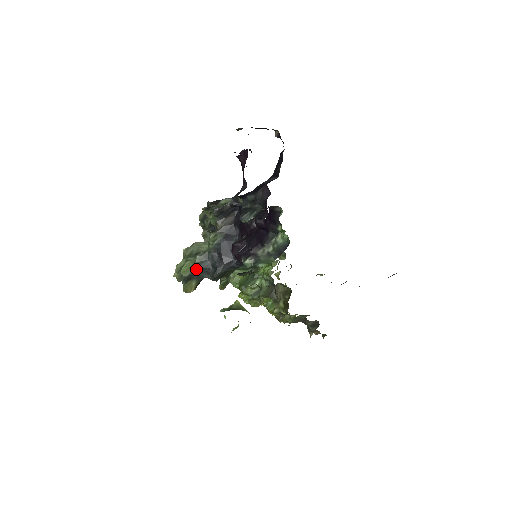
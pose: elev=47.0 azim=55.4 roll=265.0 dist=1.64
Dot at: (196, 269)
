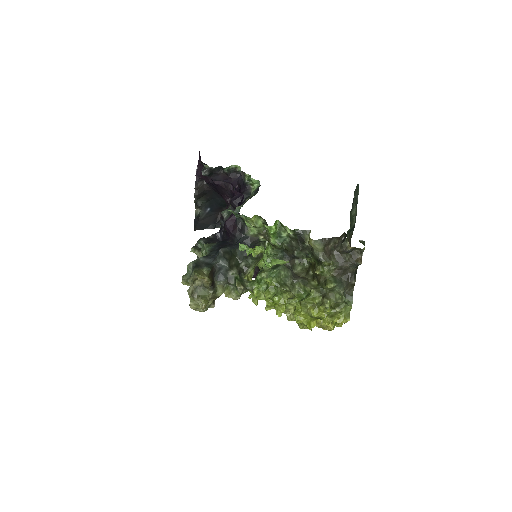
Dot at: (201, 257)
